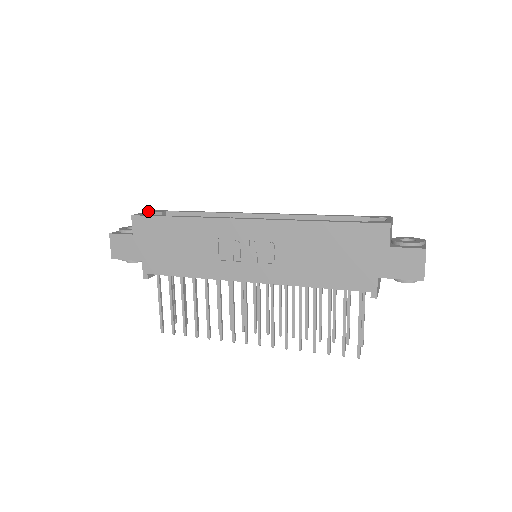
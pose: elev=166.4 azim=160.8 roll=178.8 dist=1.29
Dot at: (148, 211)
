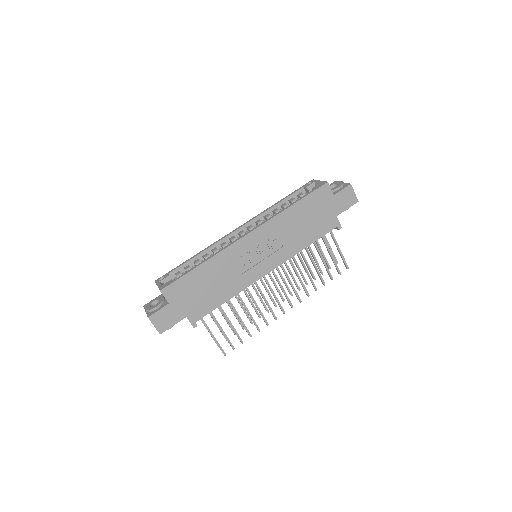
Dot at: (157, 283)
